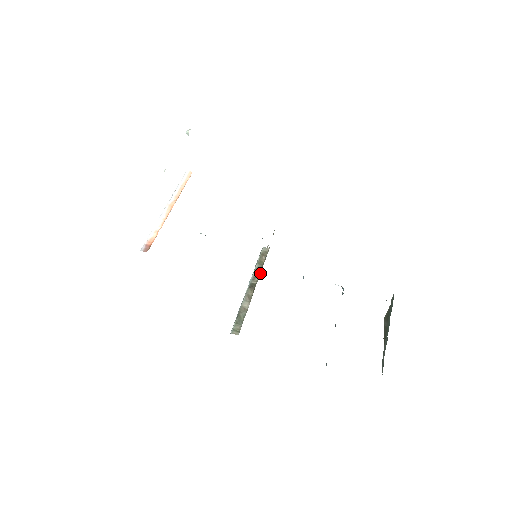
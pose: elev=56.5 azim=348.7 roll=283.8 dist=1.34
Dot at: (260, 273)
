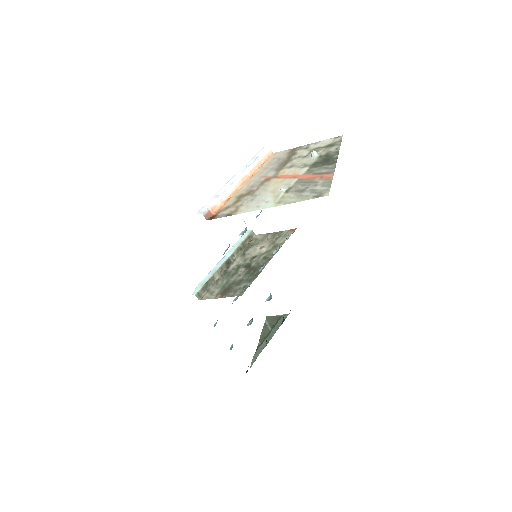
Dot at: (239, 253)
